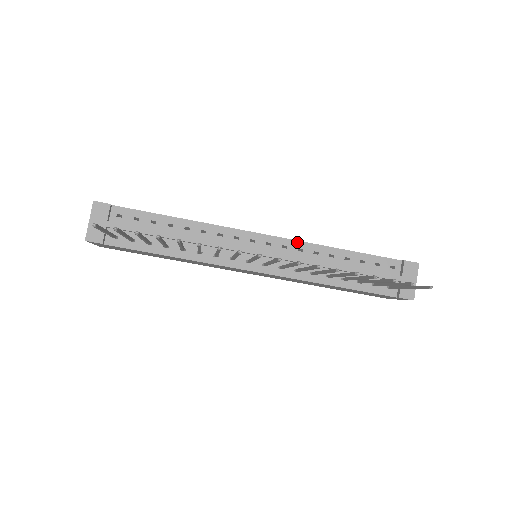
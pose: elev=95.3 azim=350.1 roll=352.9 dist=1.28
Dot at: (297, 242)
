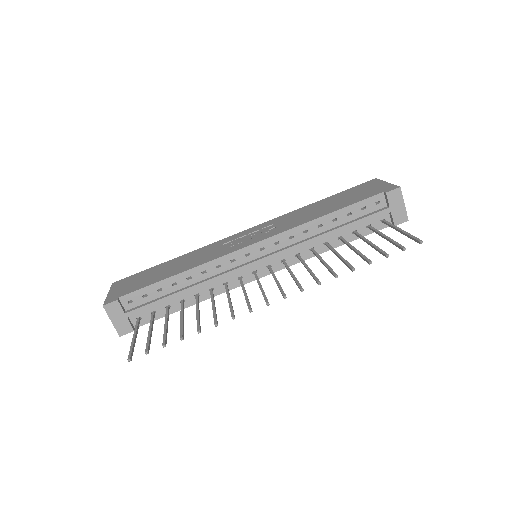
Dot at: (285, 233)
